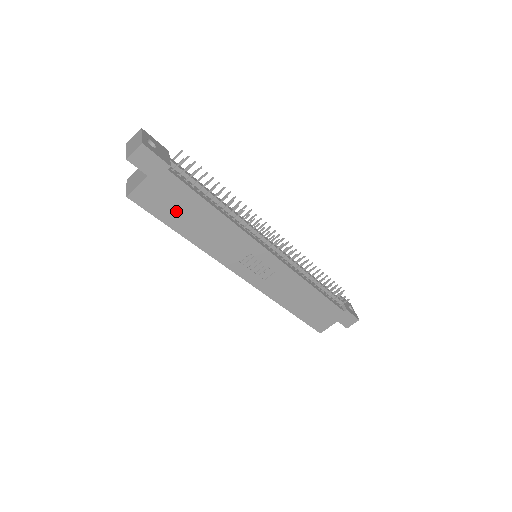
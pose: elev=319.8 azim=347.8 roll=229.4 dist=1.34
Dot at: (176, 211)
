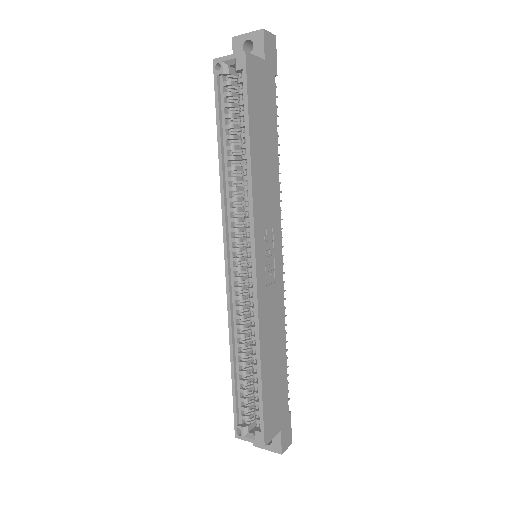
Dot at: (260, 115)
